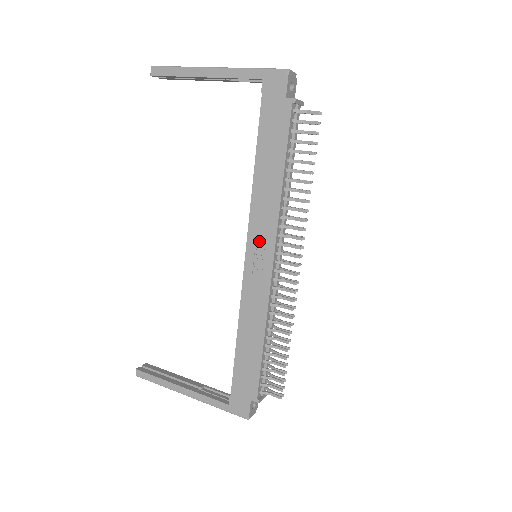
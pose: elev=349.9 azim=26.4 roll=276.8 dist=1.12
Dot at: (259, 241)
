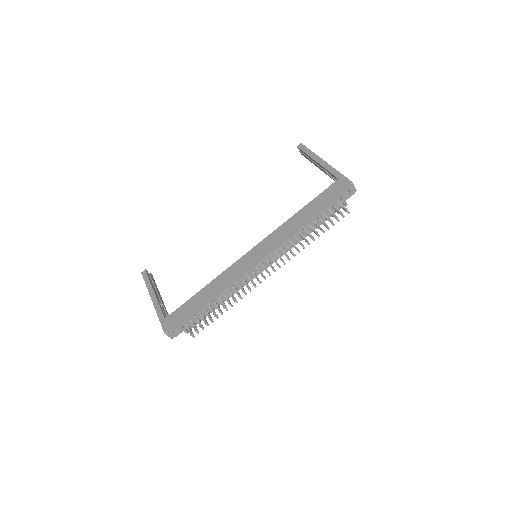
Dot at: (264, 247)
